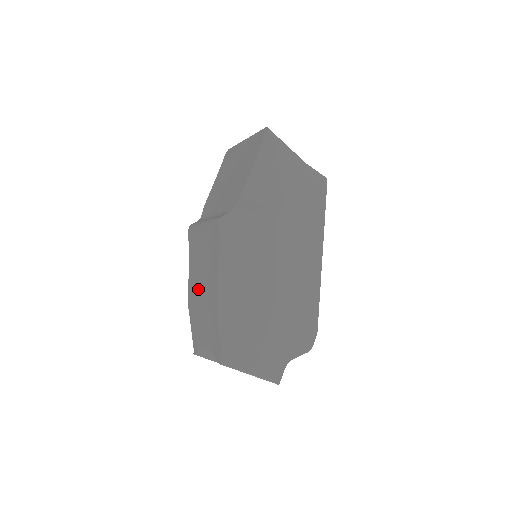
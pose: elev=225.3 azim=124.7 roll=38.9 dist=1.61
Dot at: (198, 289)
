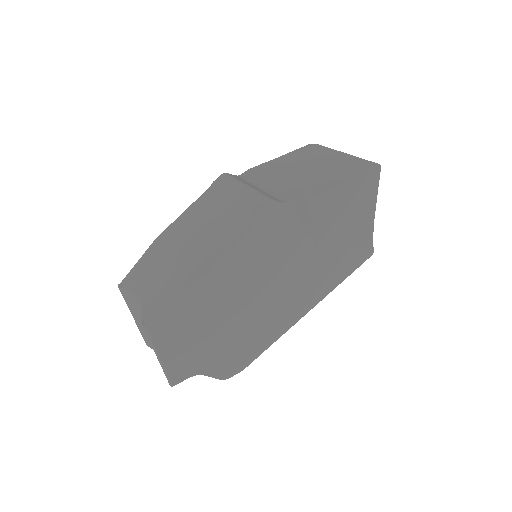
Dot at: (183, 236)
